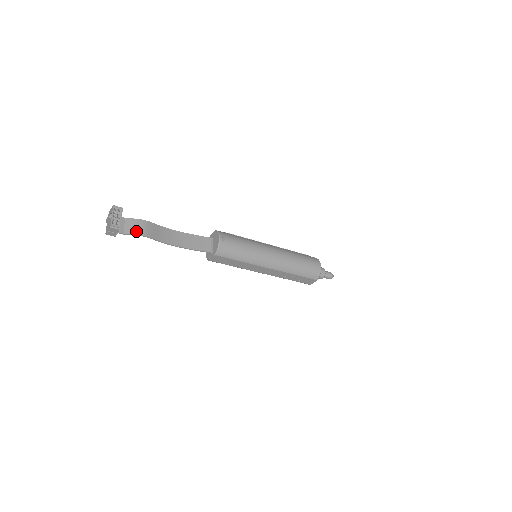
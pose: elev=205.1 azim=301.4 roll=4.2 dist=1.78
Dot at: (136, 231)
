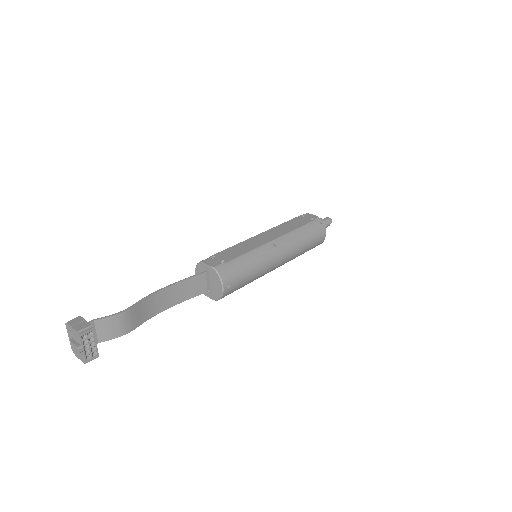
Dot at: (115, 334)
